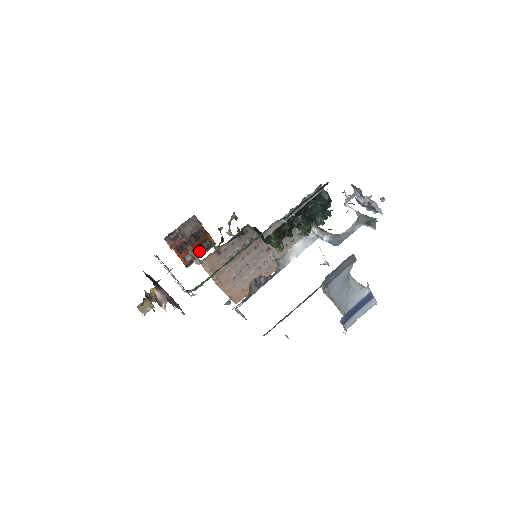
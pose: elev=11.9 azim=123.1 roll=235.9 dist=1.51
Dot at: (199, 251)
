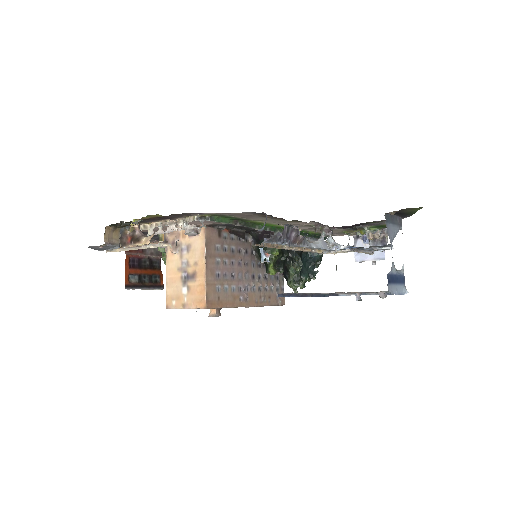
Dot at: (146, 282)
